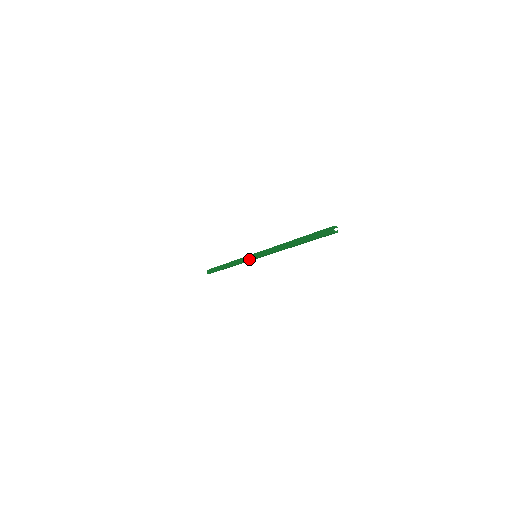
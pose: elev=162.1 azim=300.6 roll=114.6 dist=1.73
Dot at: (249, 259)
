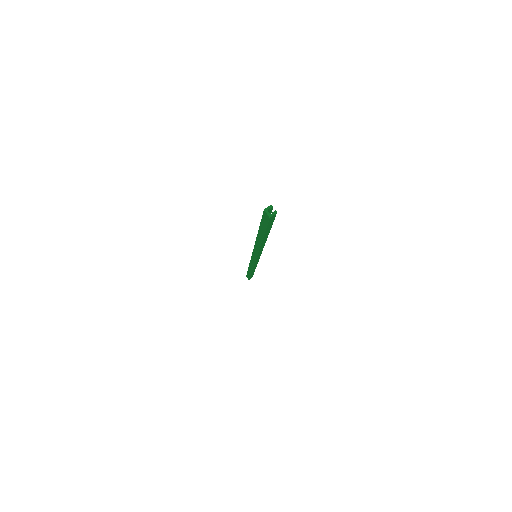
Dot at: (253, 261)
